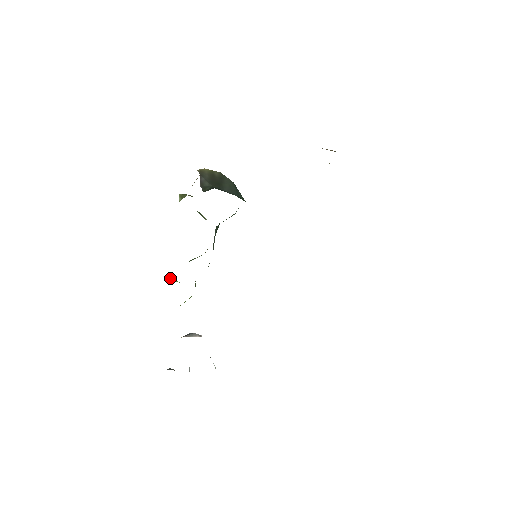
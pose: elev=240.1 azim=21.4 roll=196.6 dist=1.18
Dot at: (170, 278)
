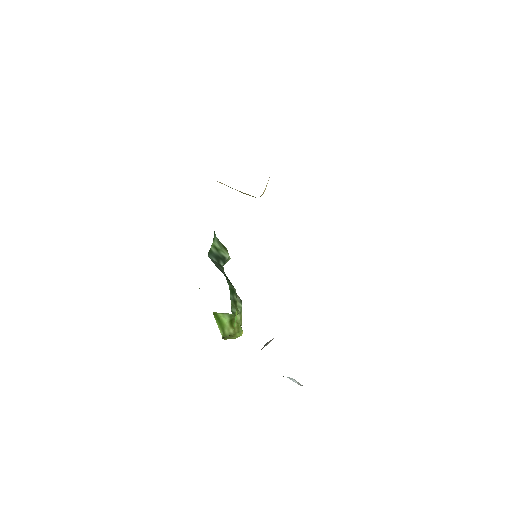
Dot at: (216, 319)
